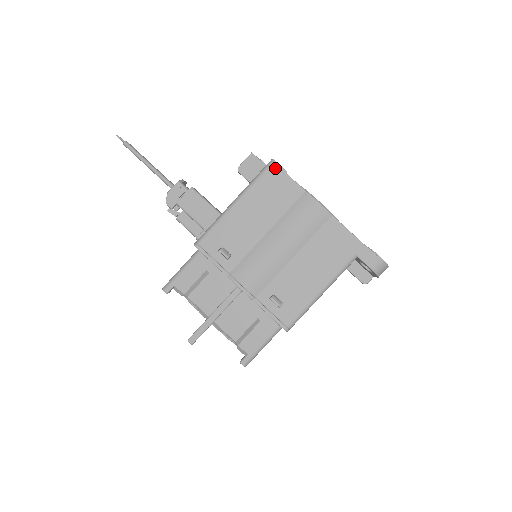
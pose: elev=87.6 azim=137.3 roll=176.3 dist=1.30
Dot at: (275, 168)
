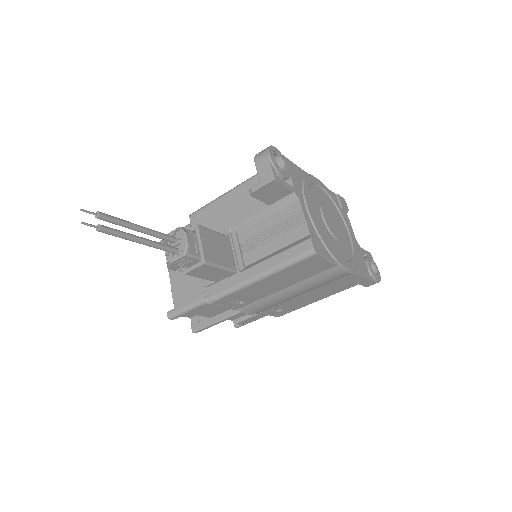
Dot at: (314, 258)
